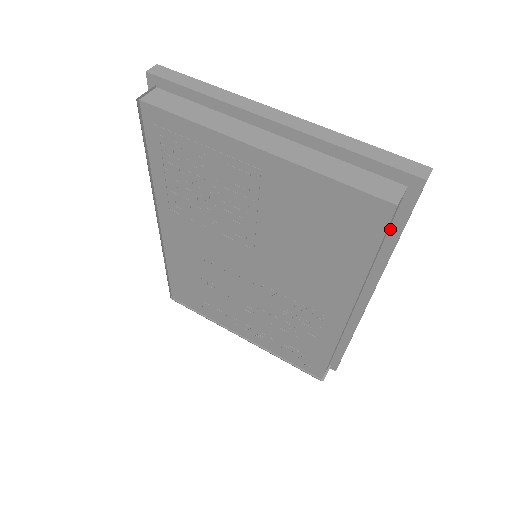
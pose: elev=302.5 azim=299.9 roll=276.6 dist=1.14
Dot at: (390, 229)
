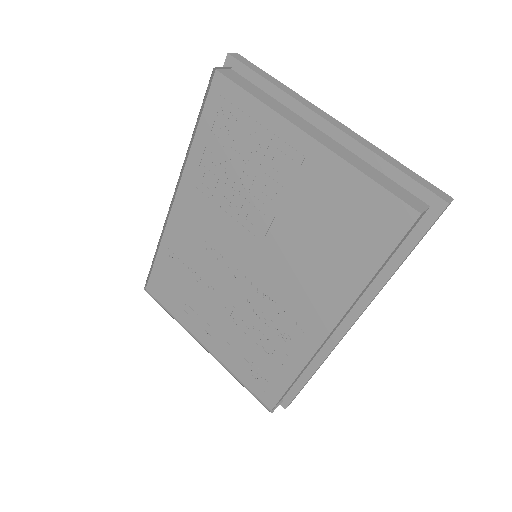
Dot at: (399, 248)
